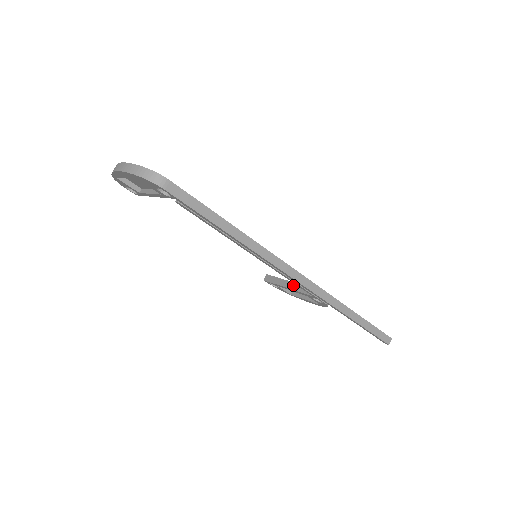
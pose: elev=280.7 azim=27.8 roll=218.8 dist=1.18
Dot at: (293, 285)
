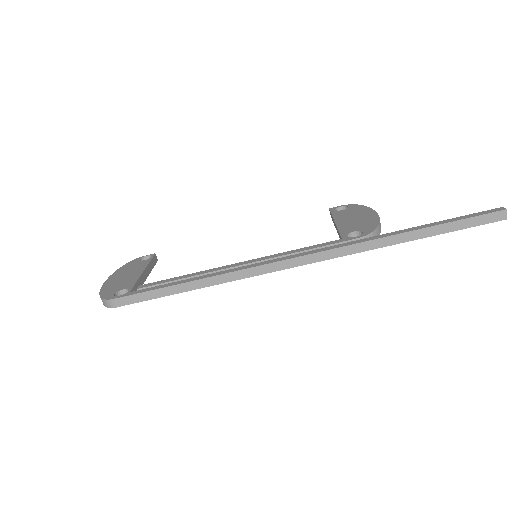
Dot at: (336, 229)
